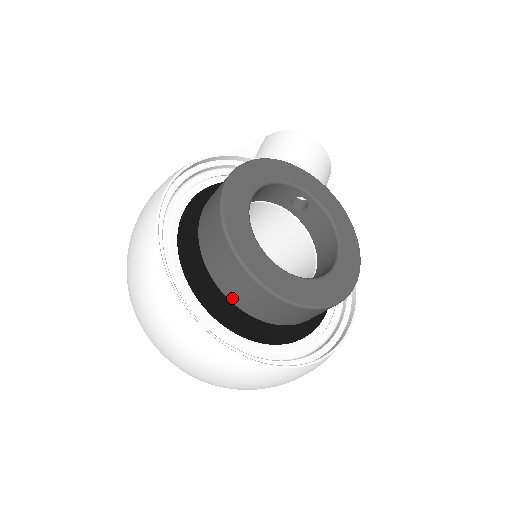
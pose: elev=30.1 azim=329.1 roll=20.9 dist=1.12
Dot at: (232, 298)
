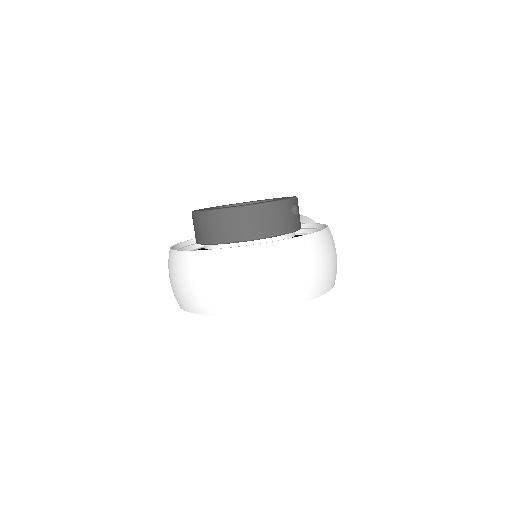
Dot at: (211, 240)
